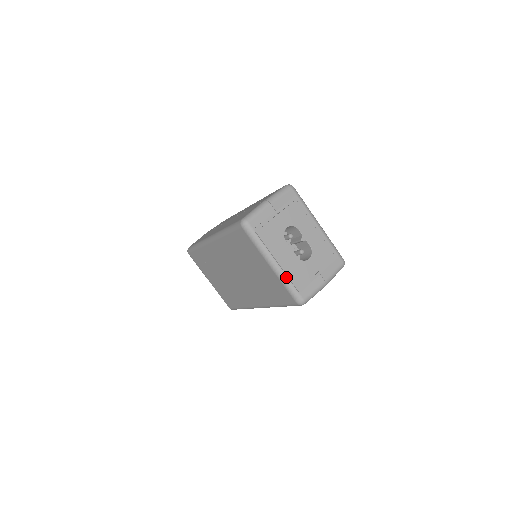
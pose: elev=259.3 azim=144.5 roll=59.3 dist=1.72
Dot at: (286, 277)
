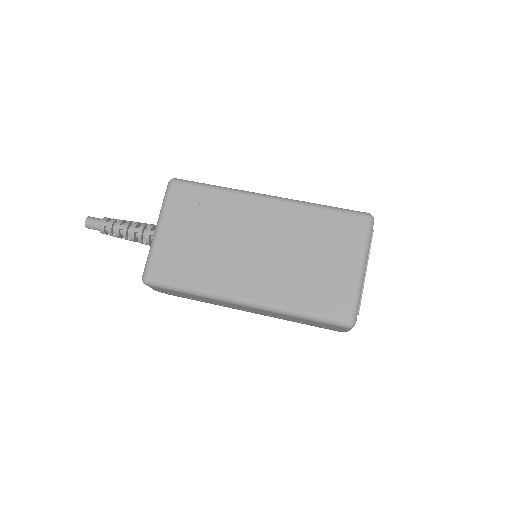
Dot at: (362, 290)
